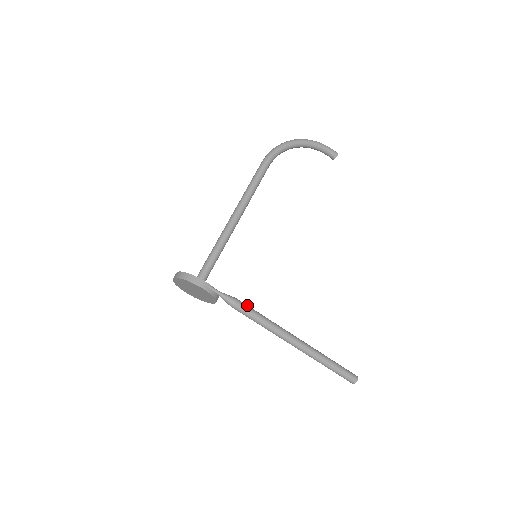
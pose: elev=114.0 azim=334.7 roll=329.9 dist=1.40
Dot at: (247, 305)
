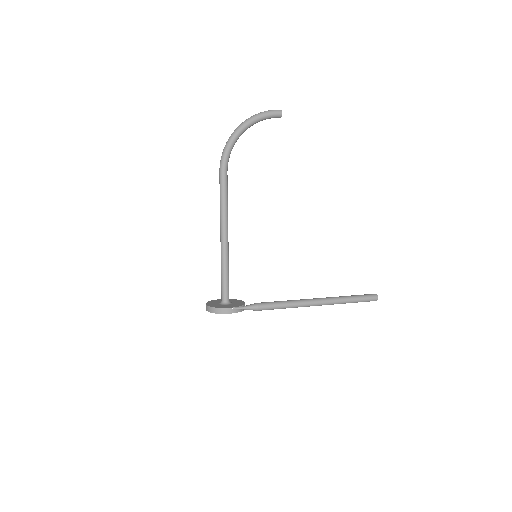
Dot at: (267, 303)
